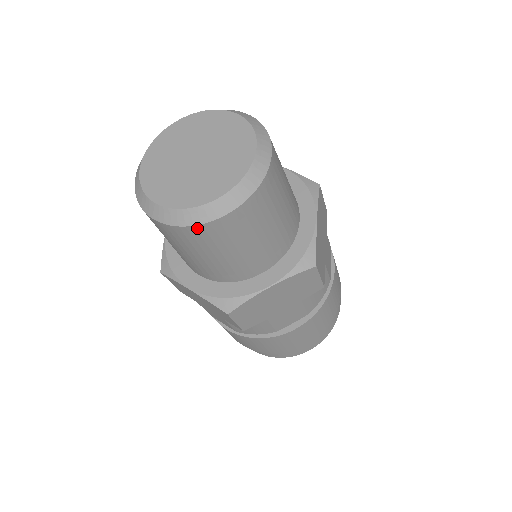
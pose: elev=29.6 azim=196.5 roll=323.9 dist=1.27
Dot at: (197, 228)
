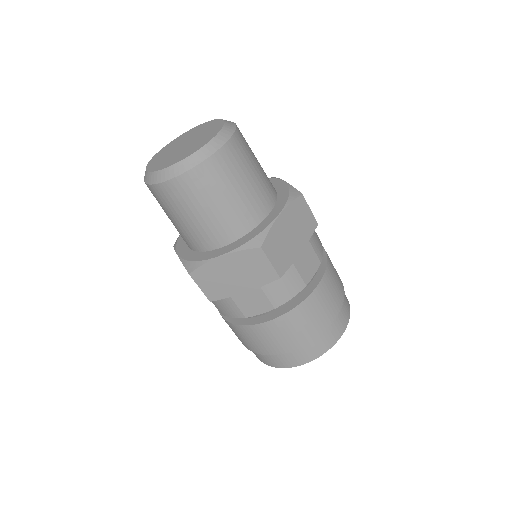
Dot at: (160, 186)
